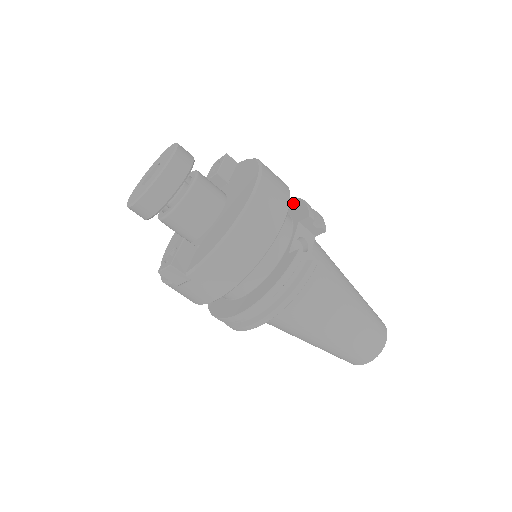
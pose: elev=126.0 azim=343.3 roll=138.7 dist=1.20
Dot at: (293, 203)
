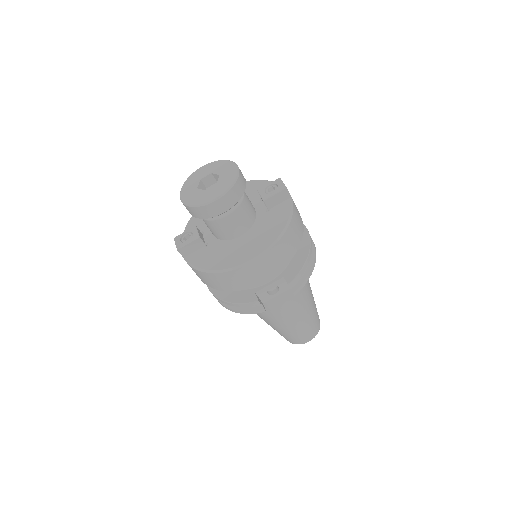
Dot at: (303, 252)
